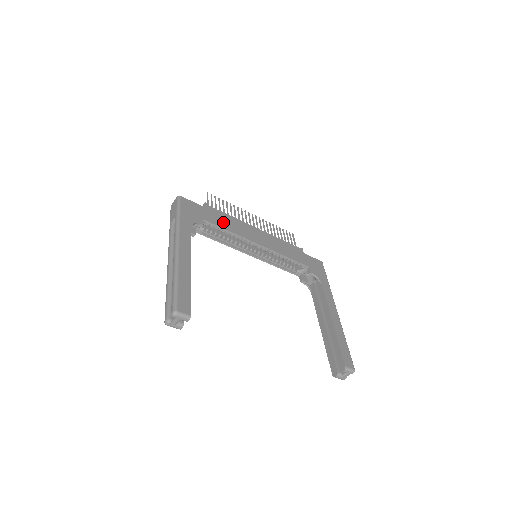
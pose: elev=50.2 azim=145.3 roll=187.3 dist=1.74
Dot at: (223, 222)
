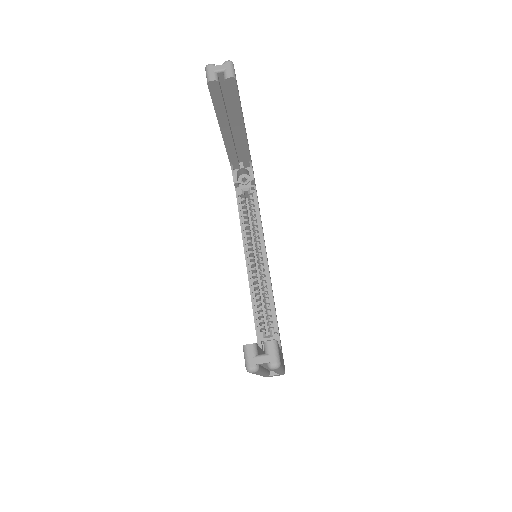
Dot at: occluded
